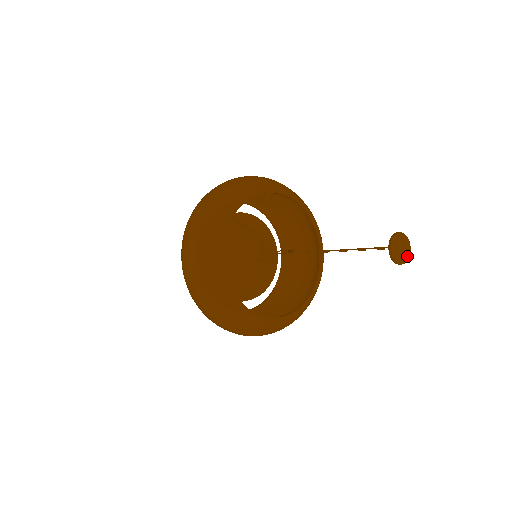
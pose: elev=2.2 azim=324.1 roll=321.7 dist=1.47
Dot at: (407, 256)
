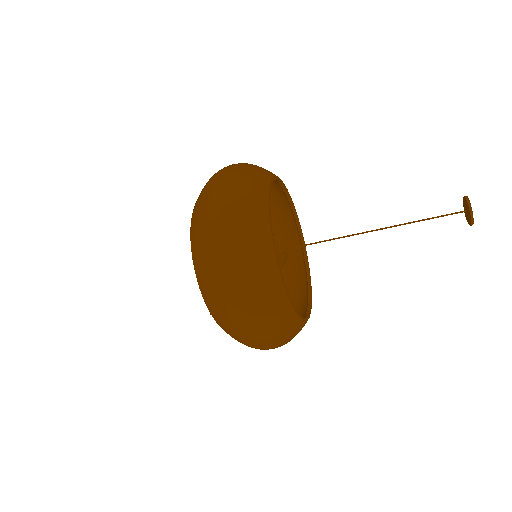
Dot at: occluded
